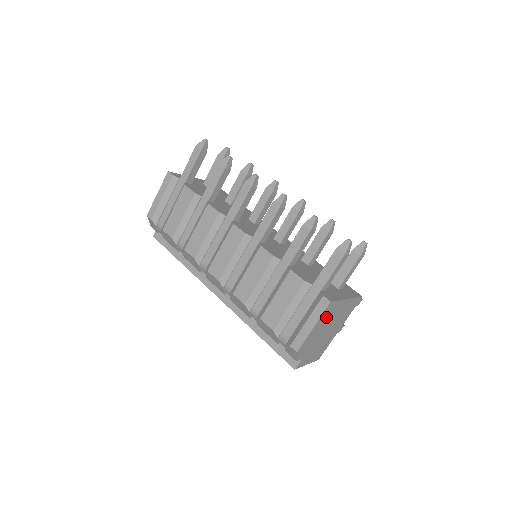
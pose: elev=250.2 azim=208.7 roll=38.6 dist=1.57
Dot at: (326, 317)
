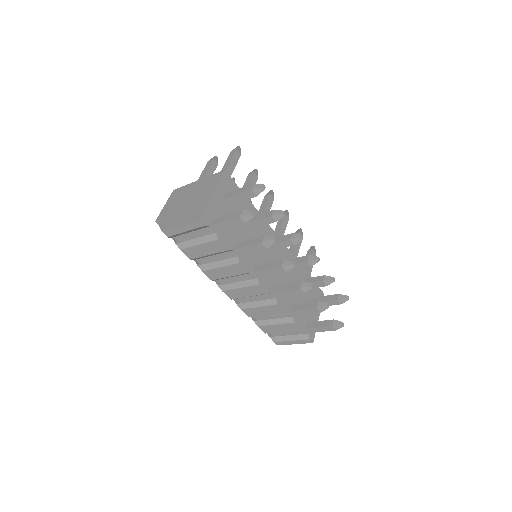
Dot at: occluded
